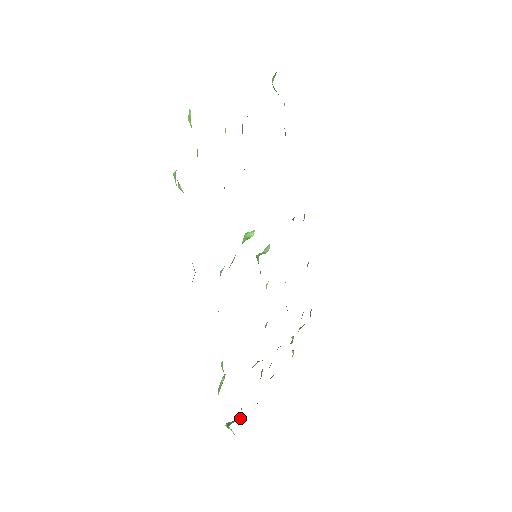
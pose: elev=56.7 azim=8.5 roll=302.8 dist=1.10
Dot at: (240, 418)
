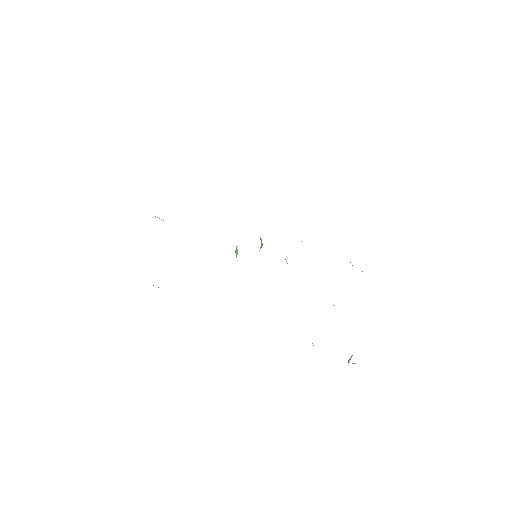
Dot at: occluded
